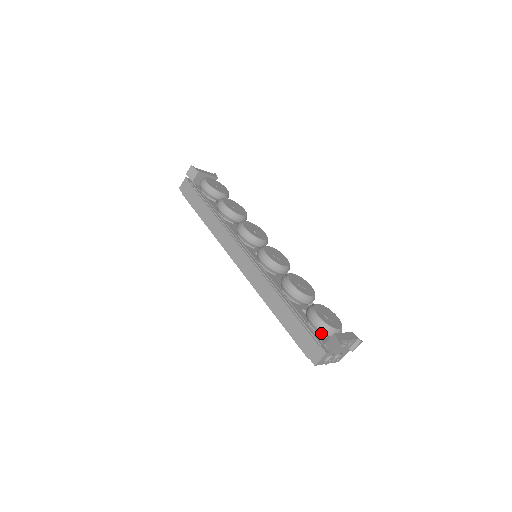
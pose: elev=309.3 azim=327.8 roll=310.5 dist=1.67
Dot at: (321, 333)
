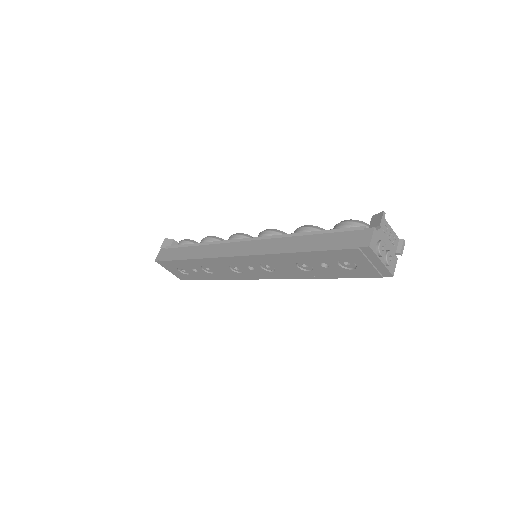
Dot at: occluded
